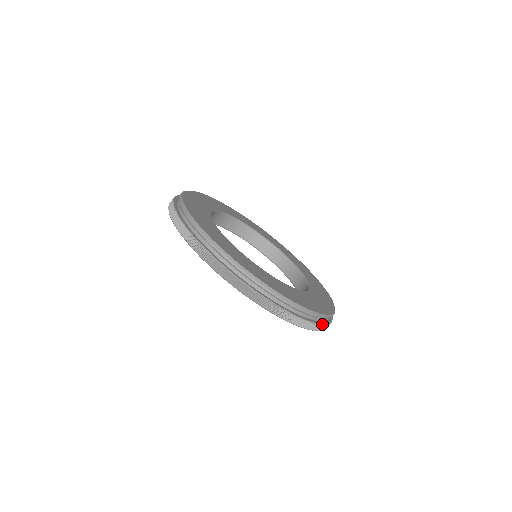
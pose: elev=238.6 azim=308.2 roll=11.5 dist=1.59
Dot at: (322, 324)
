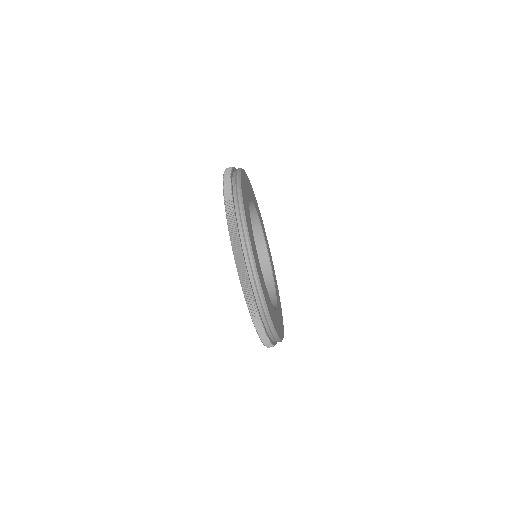
Dot at: (271, 342)
